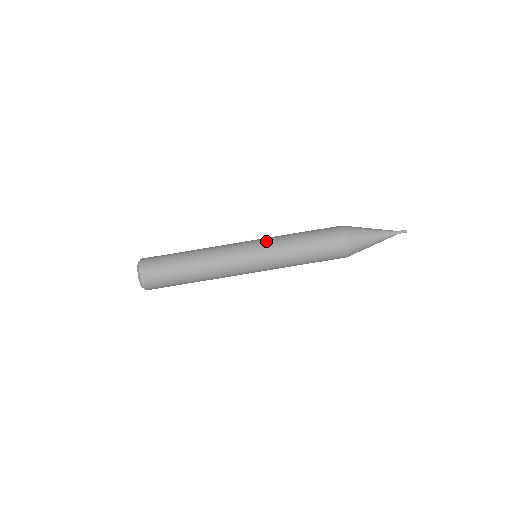
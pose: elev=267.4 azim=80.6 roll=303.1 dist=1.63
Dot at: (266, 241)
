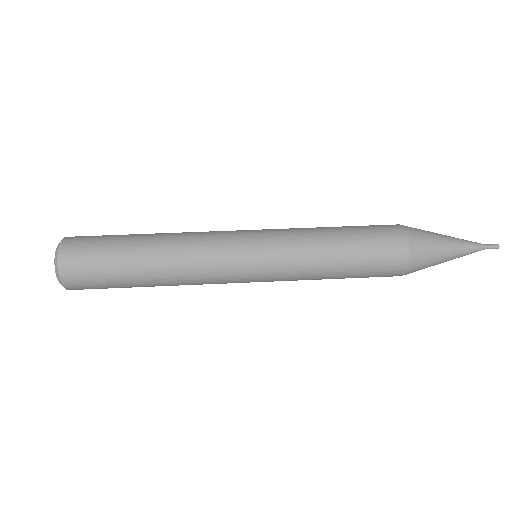
Dot at: (276, 232)
